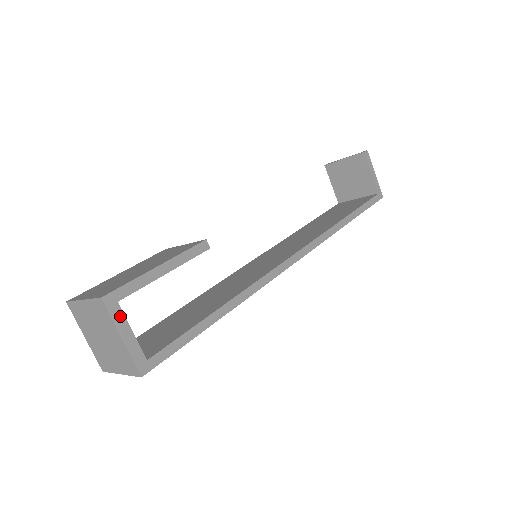
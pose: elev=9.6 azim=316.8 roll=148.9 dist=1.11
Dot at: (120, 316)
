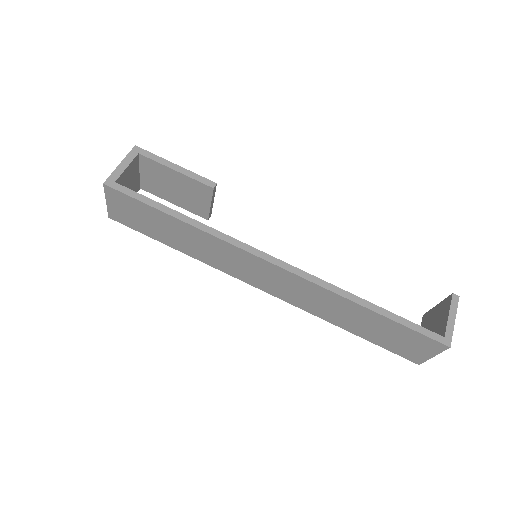
Dot at: (132, 158)
